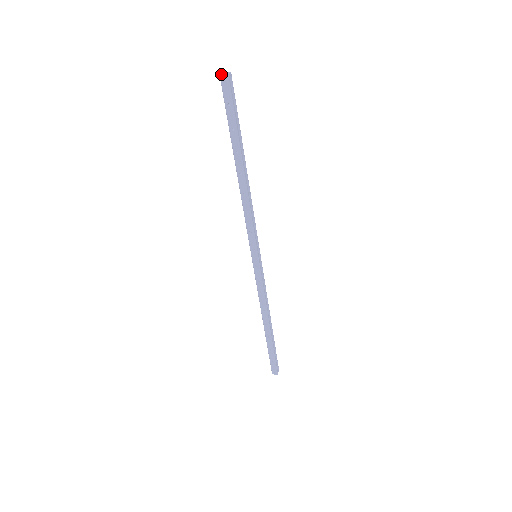
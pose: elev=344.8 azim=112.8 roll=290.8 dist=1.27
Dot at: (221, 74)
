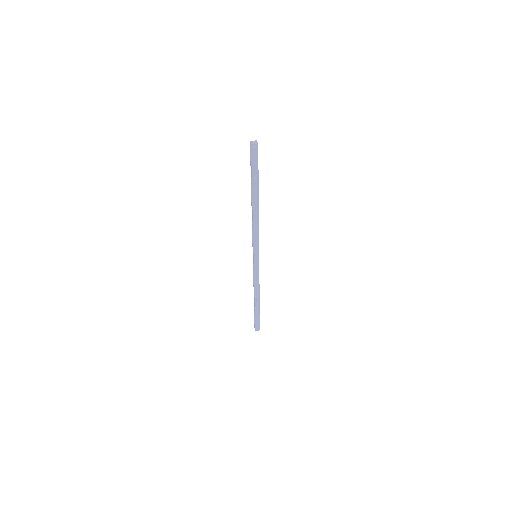
Dot at: (253, 144)
